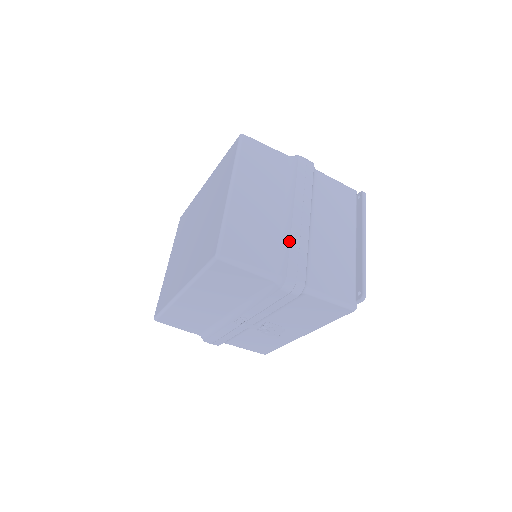
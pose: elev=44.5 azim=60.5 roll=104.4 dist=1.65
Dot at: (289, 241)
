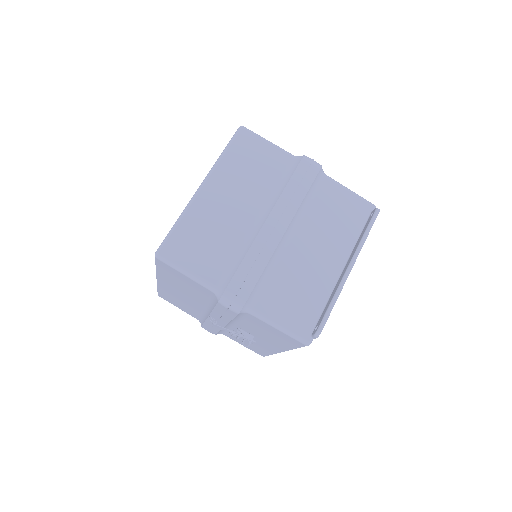
Dot at: (246, 253)
